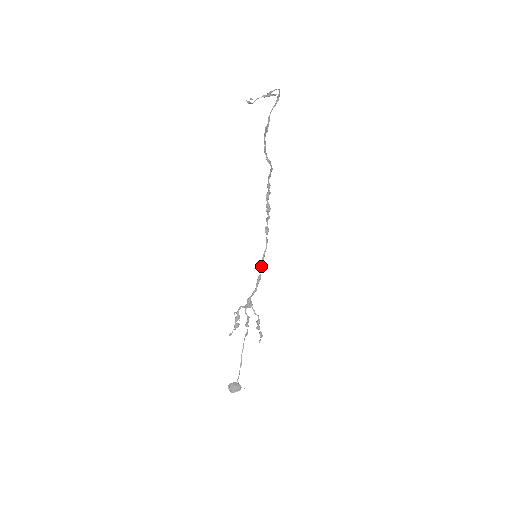
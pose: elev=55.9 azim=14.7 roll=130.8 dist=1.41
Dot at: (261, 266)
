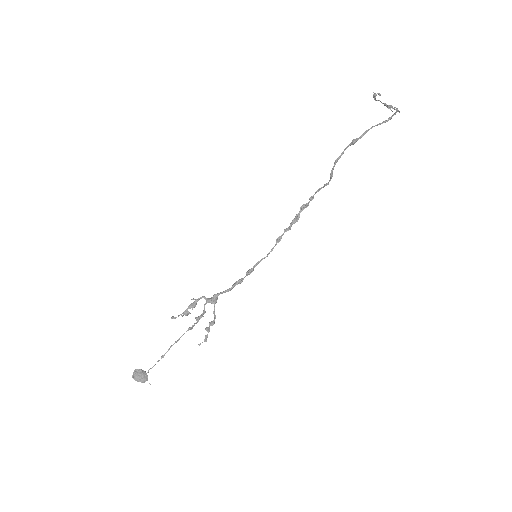
Dot at: (250, 270)
